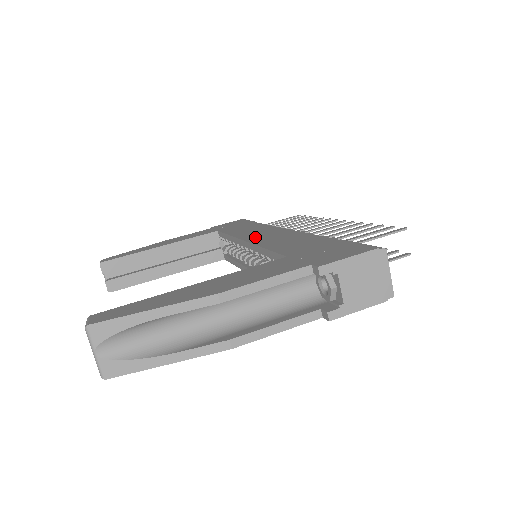
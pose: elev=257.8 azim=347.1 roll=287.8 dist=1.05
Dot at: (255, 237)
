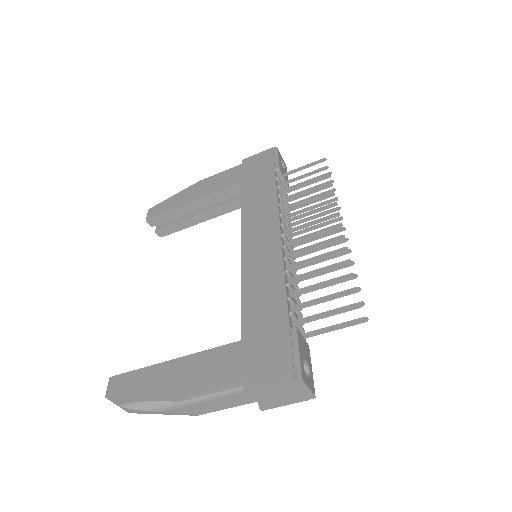
Dot at: (251, 245)
